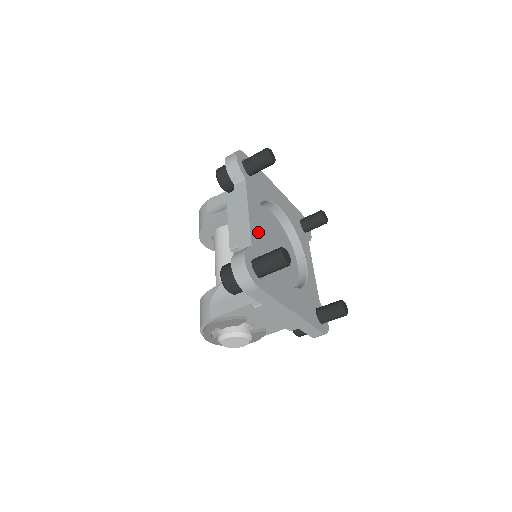
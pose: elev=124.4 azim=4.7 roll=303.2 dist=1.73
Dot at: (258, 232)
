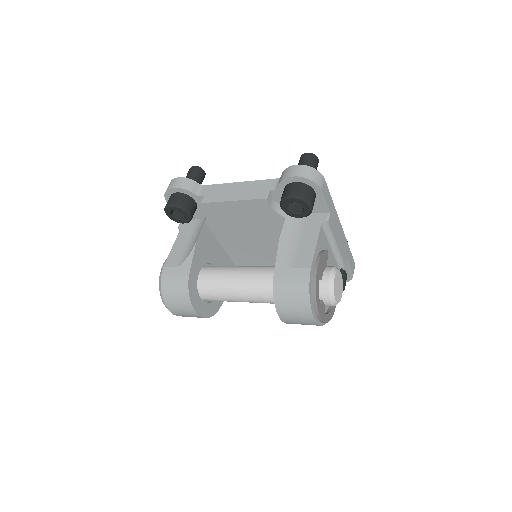
Dot at: occluded
